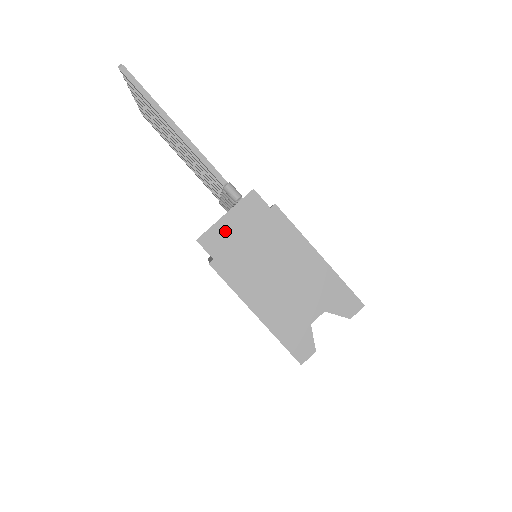
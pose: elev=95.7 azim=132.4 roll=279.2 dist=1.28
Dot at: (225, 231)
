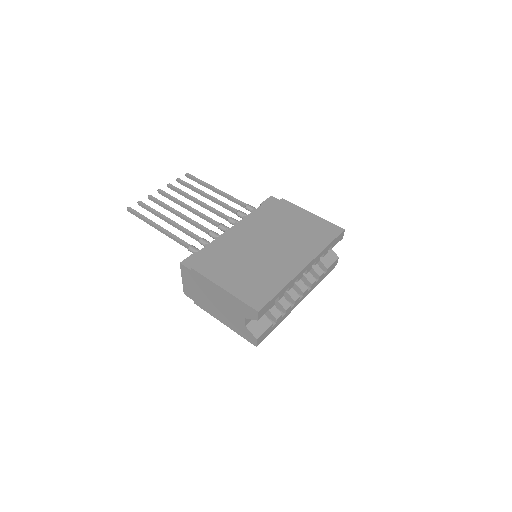
Dot at: (188, 287)
